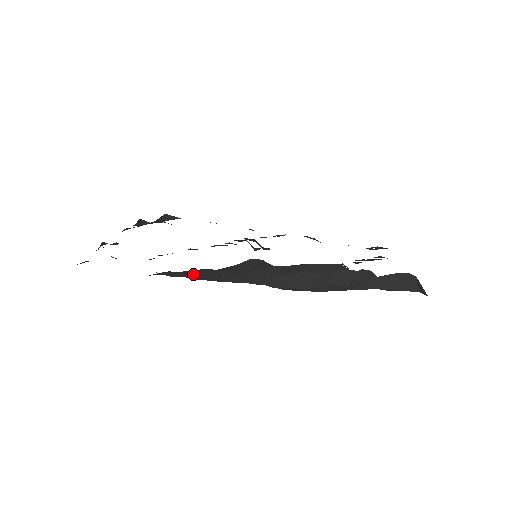
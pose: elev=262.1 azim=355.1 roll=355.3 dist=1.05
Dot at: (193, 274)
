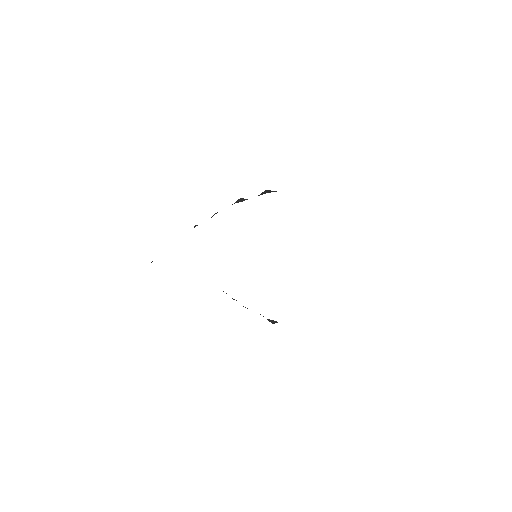
Dot at: occluded
